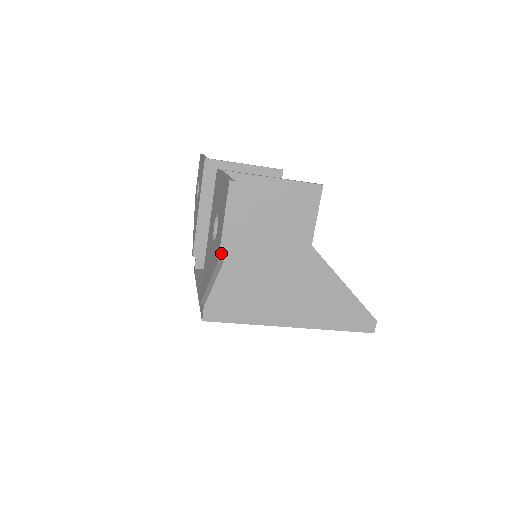
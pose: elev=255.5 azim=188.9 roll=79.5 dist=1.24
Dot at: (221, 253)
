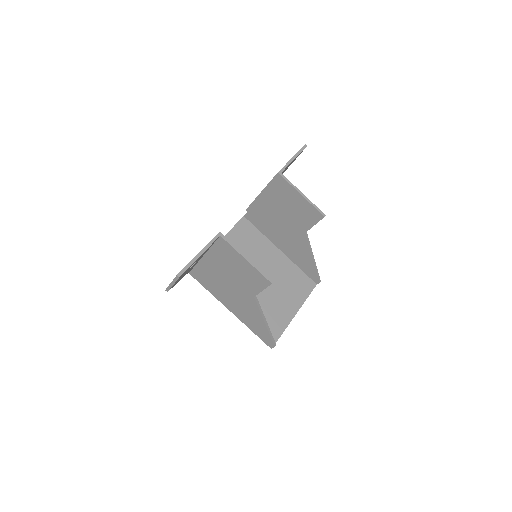
Dot at: (167, 289)
